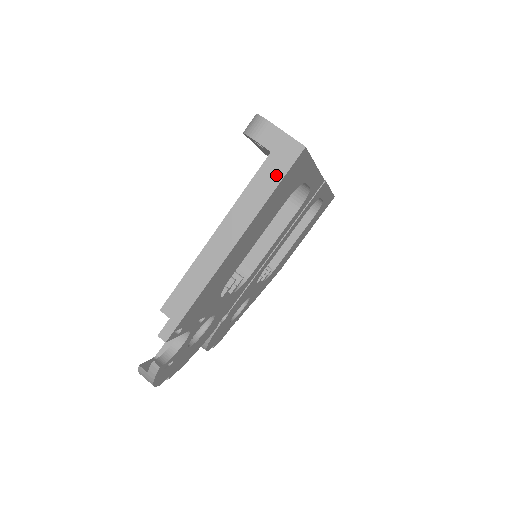
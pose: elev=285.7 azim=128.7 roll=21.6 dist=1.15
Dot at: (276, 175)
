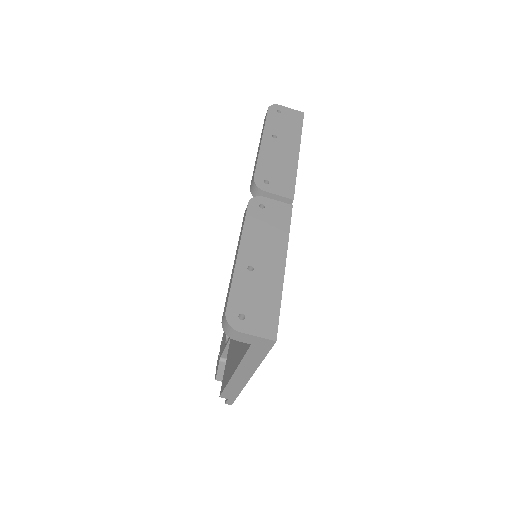
Dot at: (262, 353)
